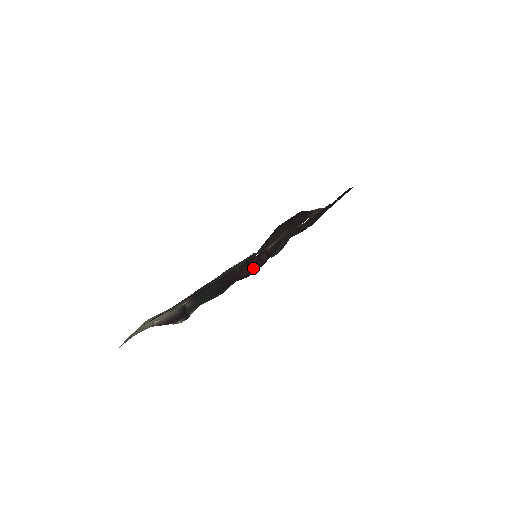
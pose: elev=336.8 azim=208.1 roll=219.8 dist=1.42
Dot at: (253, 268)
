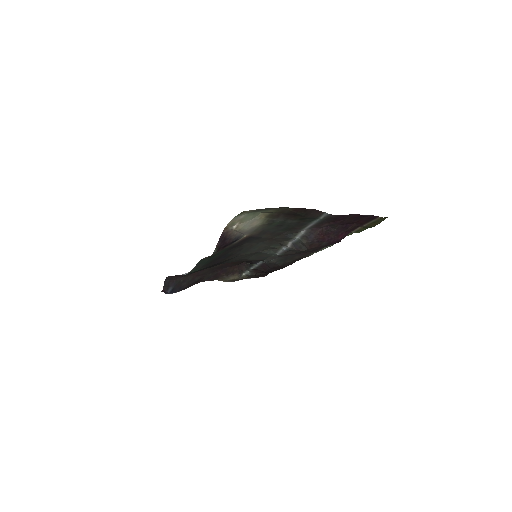
Dot at: (343, 238)
